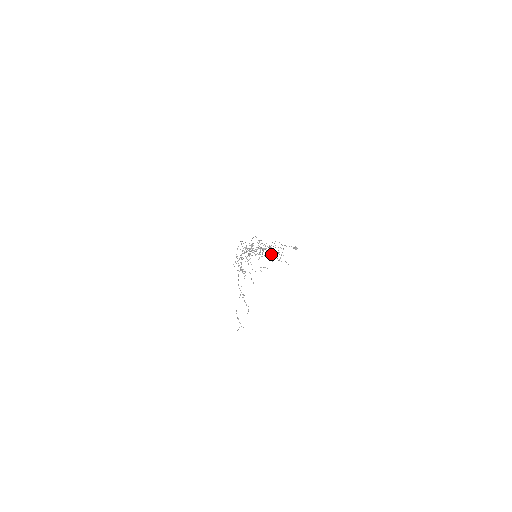
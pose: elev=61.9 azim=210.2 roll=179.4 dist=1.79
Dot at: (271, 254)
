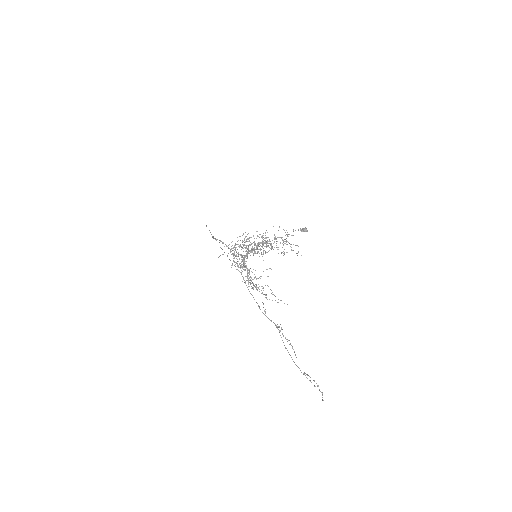
Dot at: (277, 247)
